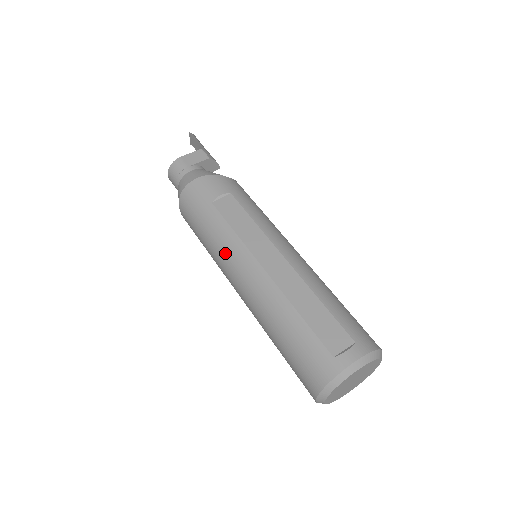
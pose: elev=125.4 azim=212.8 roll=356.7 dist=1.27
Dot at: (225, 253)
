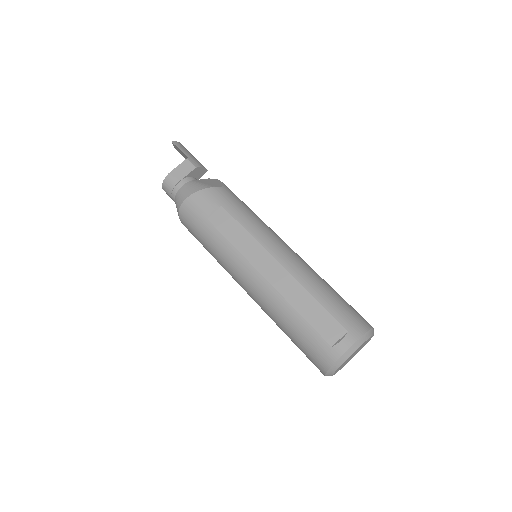
Dot at: (229, 264)
